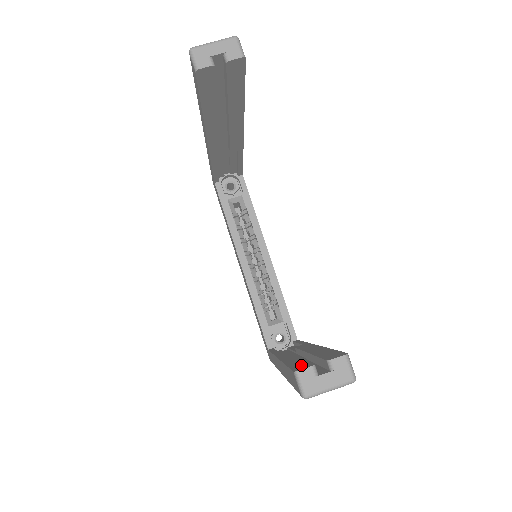
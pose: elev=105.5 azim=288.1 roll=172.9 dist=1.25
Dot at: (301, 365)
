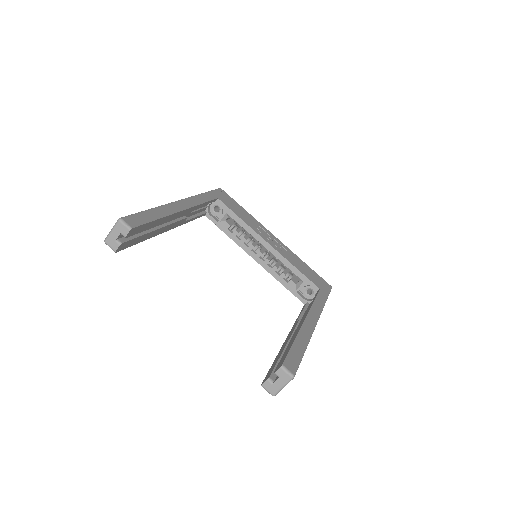
Dot at: (269, 374)
